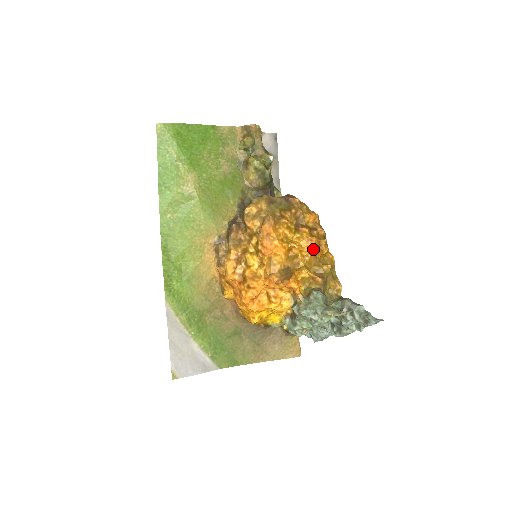
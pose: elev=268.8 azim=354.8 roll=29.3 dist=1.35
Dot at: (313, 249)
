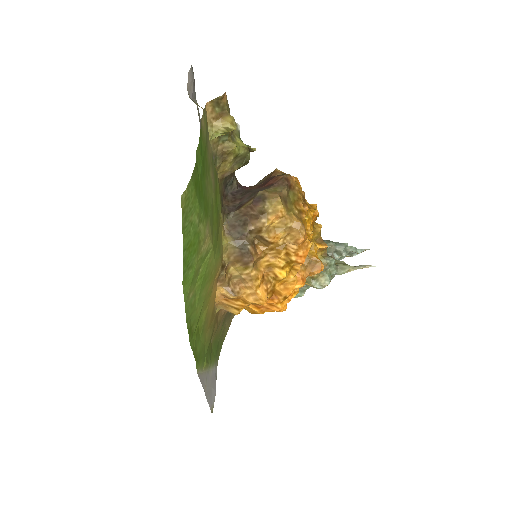
Dot at: (314, 222)
